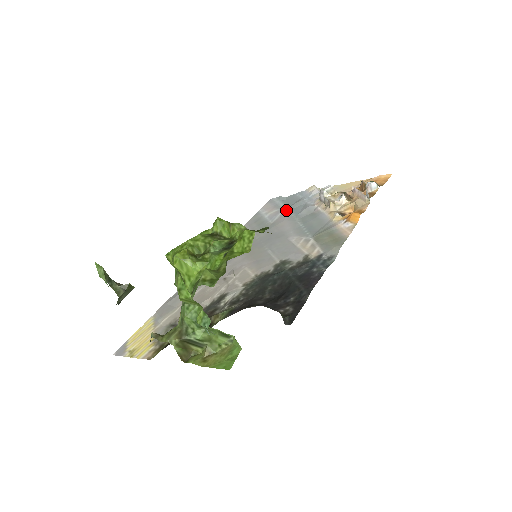
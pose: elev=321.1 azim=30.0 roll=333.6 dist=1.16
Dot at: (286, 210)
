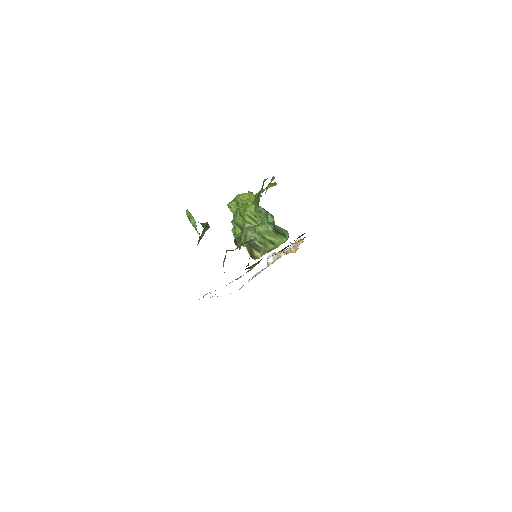
Dot at: occluded
